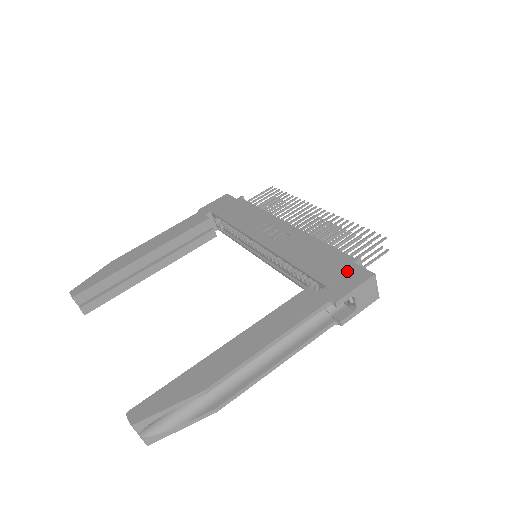
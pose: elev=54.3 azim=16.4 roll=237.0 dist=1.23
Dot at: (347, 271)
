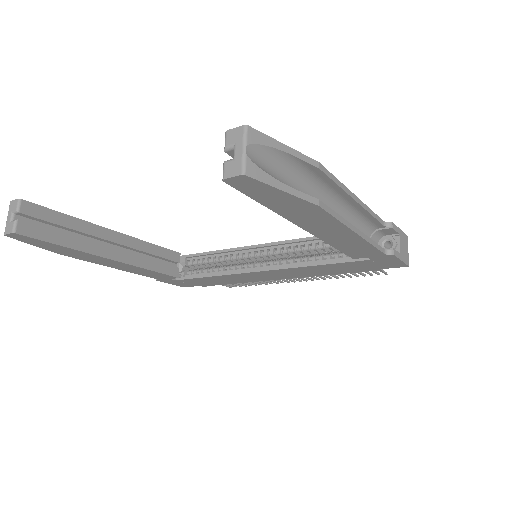
Dot at: occluded
